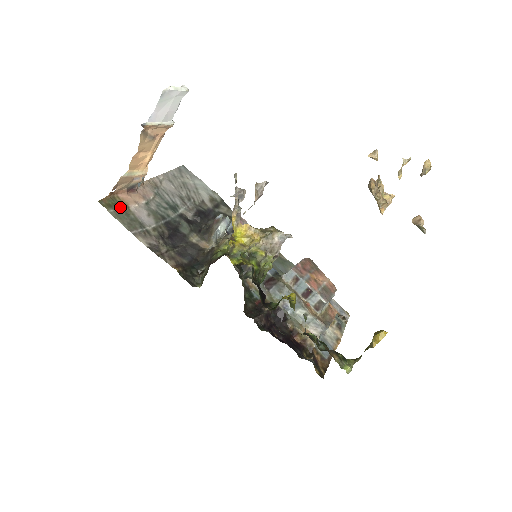
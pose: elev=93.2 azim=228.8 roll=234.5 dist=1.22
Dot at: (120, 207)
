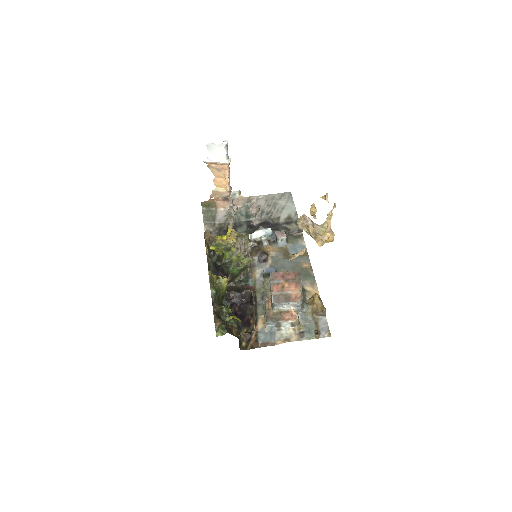
Dot at: (211, 208)
